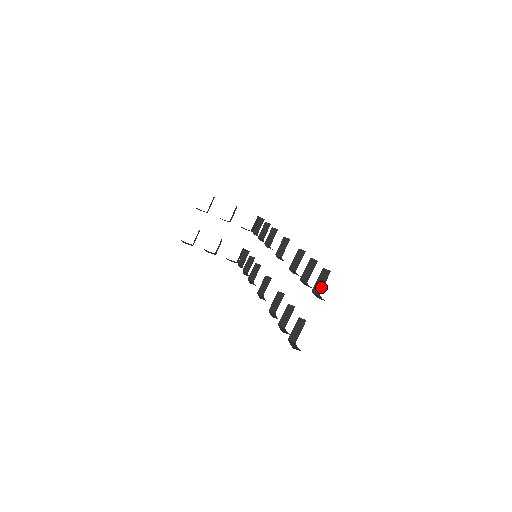
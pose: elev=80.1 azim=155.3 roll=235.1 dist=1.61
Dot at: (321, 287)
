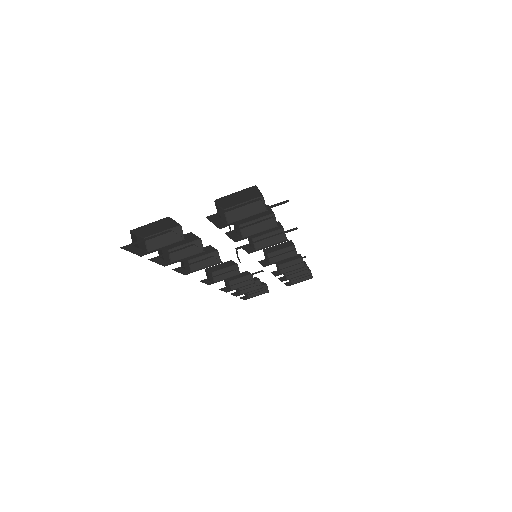
Dot at: (238, 217)
